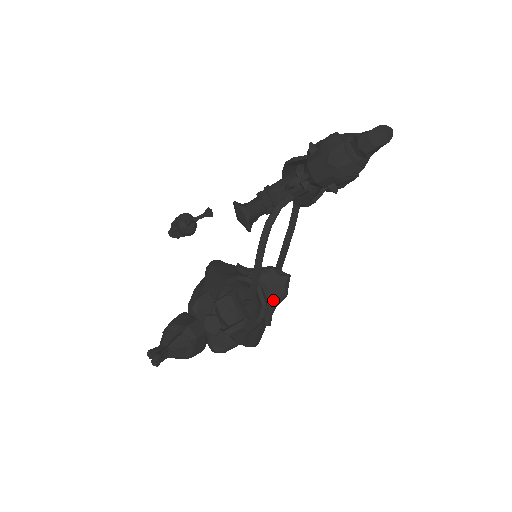
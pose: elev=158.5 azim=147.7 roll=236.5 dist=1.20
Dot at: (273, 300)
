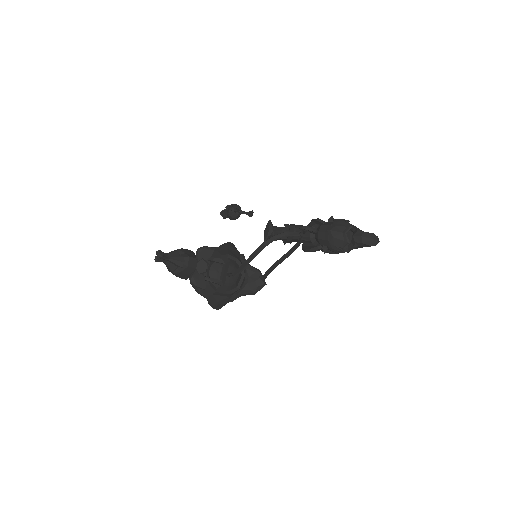
Dot at: (245, 290)
